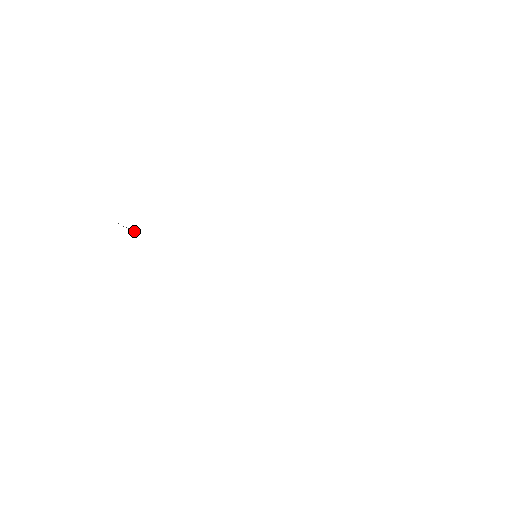
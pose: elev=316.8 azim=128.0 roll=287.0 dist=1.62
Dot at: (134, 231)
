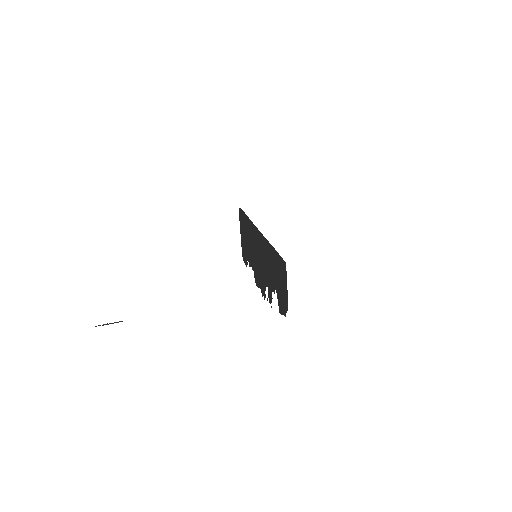
Dot at: (122, 321)
